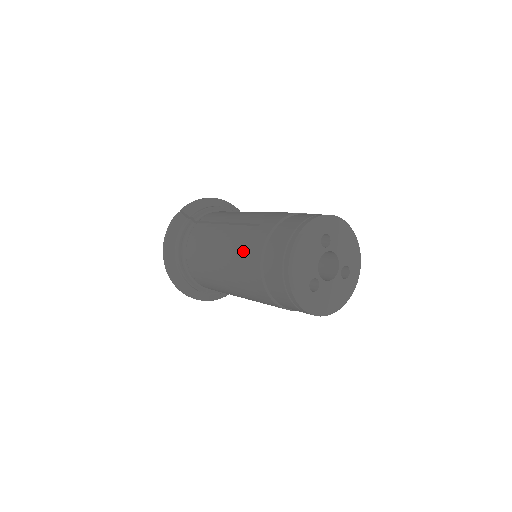
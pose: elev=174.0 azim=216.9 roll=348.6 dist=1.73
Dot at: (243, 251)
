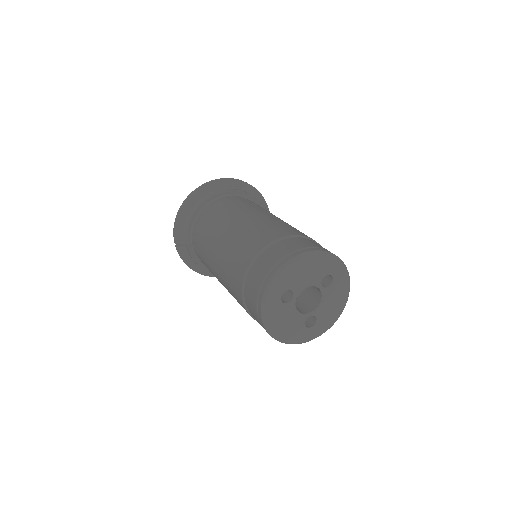
Dot at: occluded
